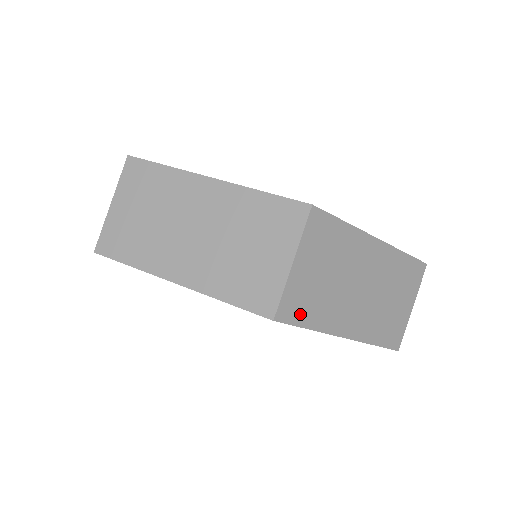
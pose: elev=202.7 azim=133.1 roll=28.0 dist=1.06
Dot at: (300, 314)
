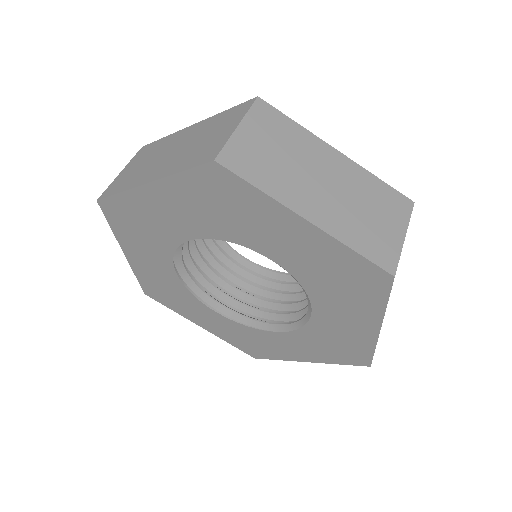
Dot at: (246, 170)
